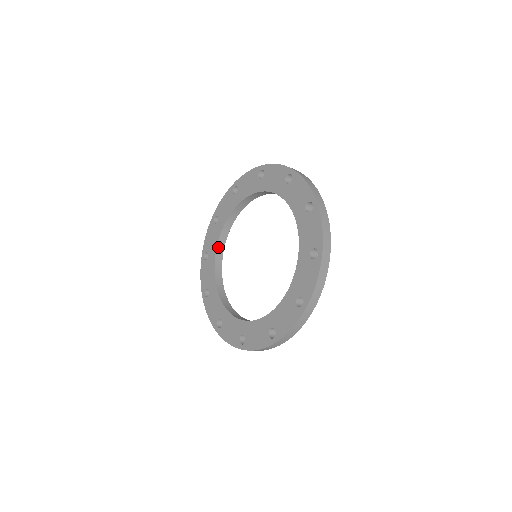
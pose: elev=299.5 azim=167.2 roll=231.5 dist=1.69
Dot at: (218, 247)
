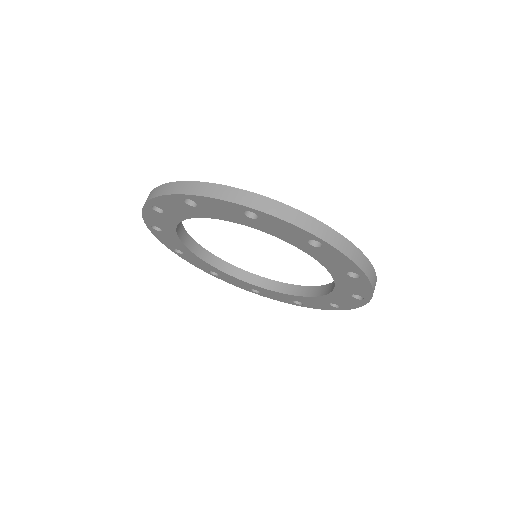
Dot at: (213, 264)
